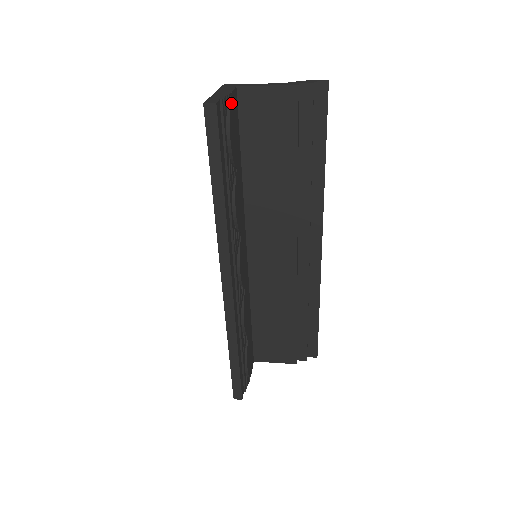
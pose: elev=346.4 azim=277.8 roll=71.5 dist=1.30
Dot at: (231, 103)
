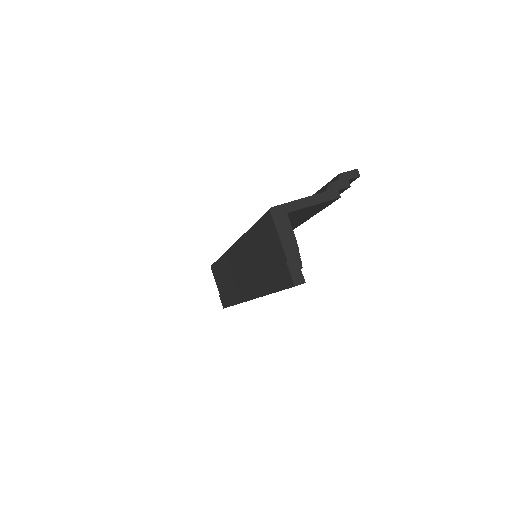
Dot at: occluded
